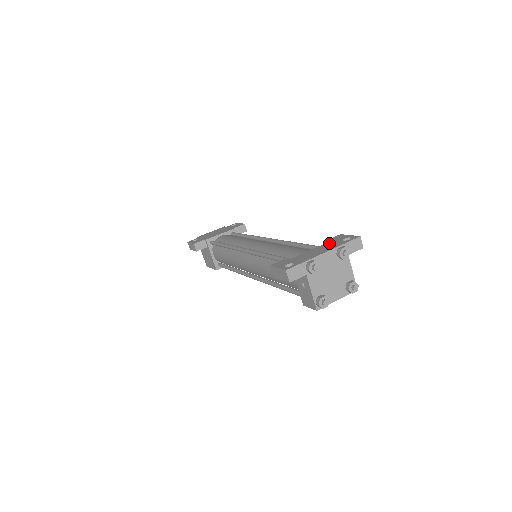
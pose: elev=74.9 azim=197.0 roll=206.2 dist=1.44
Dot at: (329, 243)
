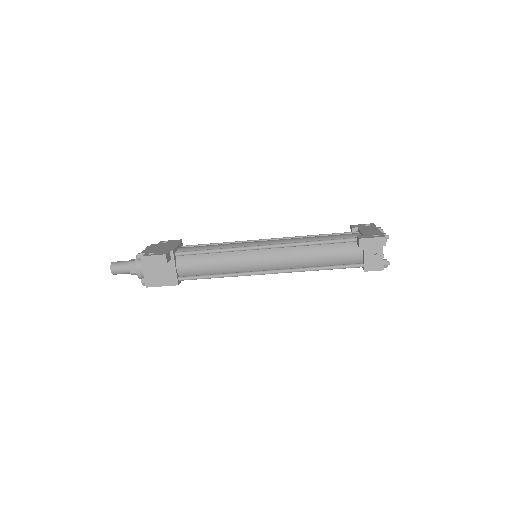
Dot at: (362, 227)
